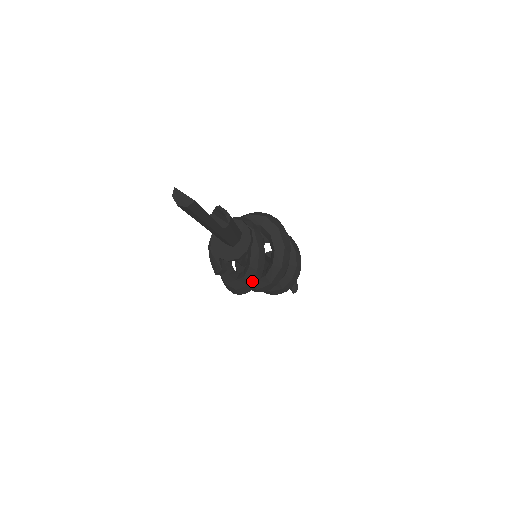
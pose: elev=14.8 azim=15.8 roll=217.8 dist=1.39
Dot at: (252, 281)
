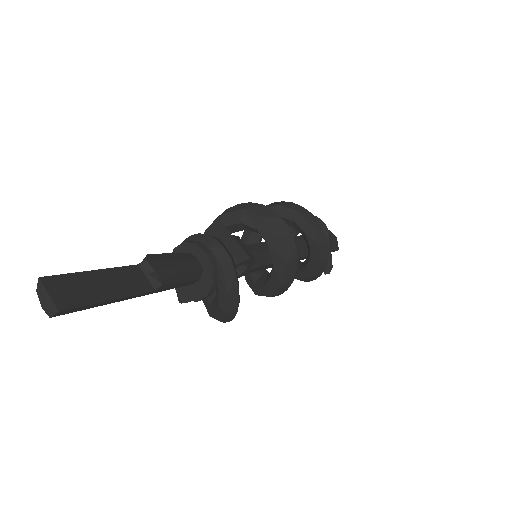
Dot at: (223, 319)
